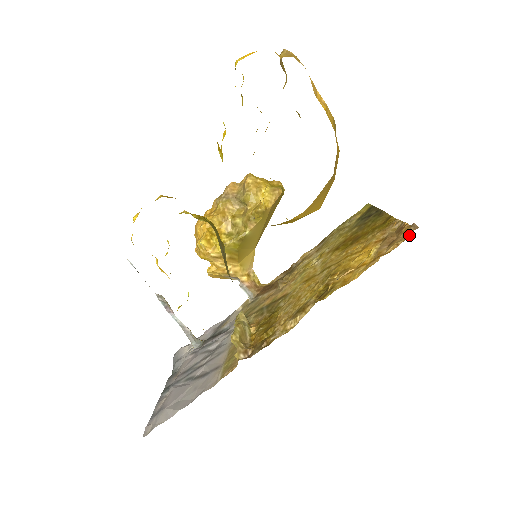
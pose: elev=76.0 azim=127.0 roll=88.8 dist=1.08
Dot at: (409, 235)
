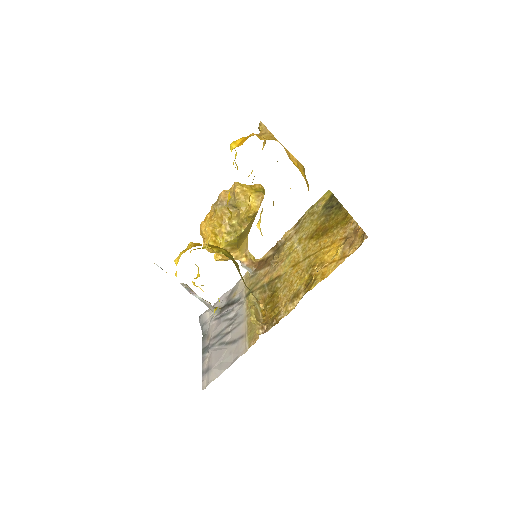
Dot at: occluded
